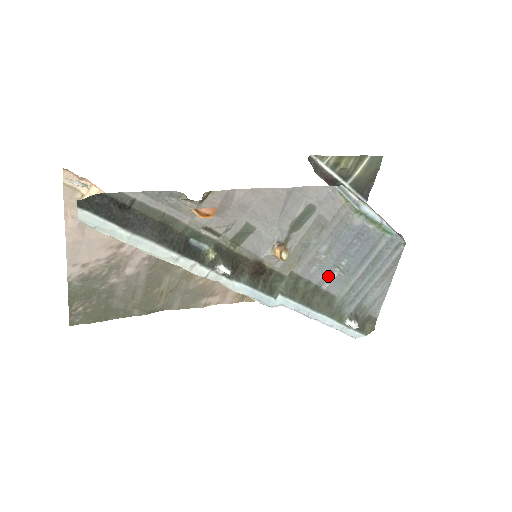
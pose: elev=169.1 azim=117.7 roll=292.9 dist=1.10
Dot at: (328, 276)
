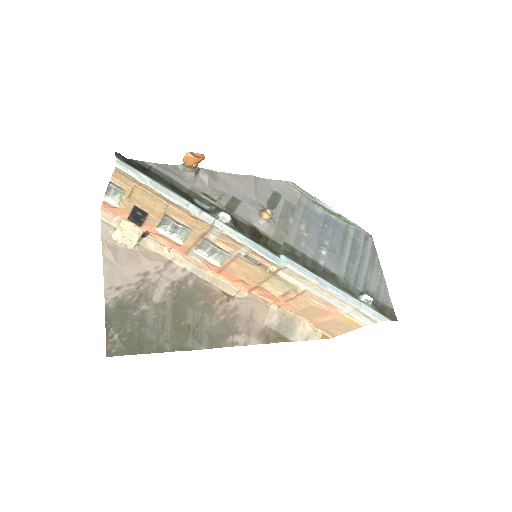
Dot at: (319, 253)
